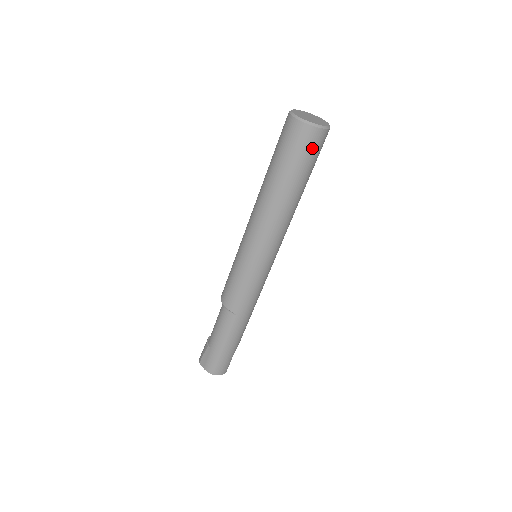
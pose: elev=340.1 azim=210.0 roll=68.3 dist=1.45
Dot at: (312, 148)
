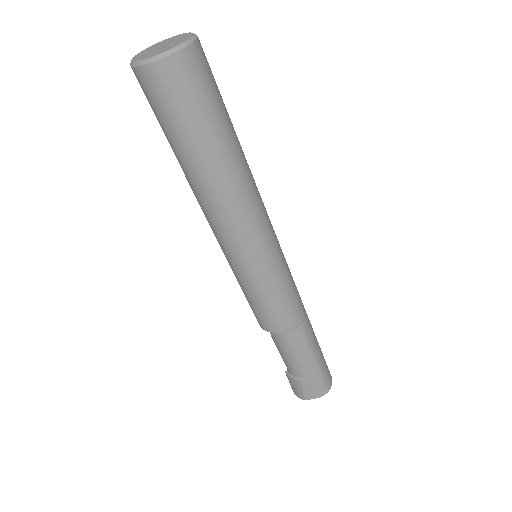
Dot at: (208, 76)
